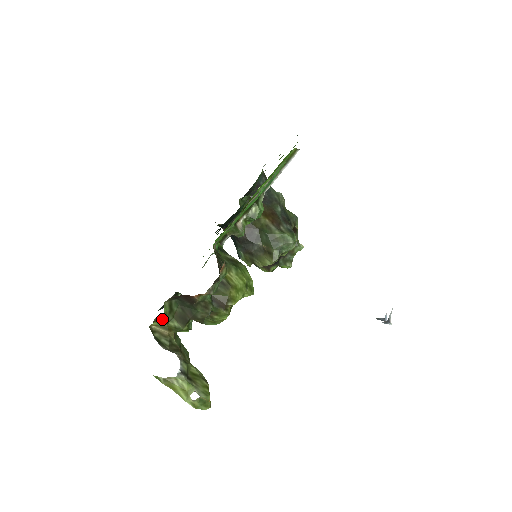
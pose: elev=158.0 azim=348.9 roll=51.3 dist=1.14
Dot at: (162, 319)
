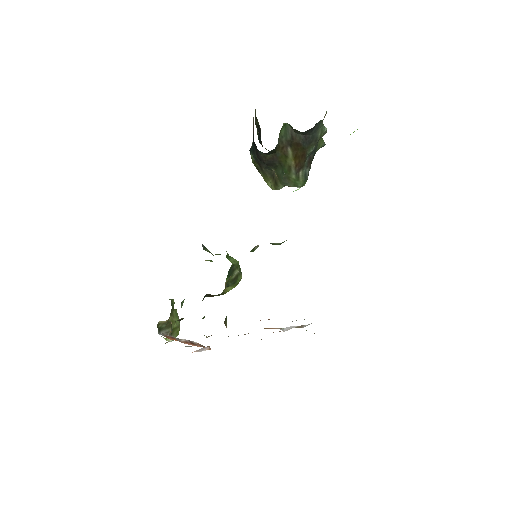
Dot at: occluded
